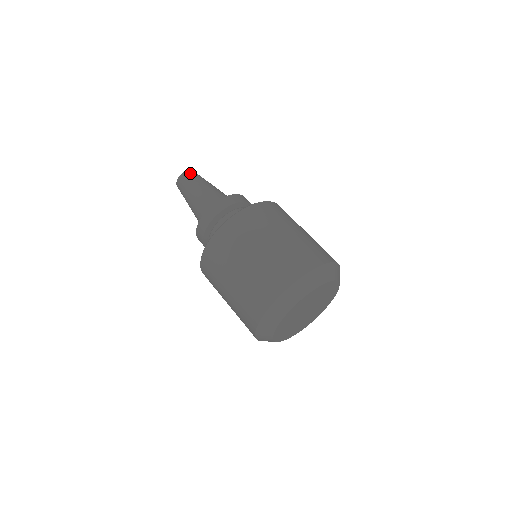
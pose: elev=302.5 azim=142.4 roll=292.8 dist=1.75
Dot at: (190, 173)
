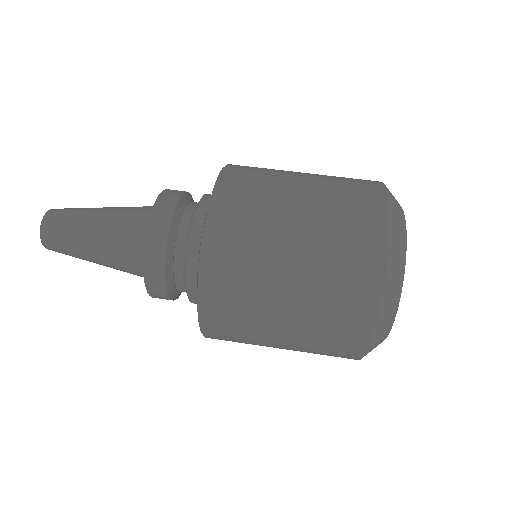
Dot at: occluded
